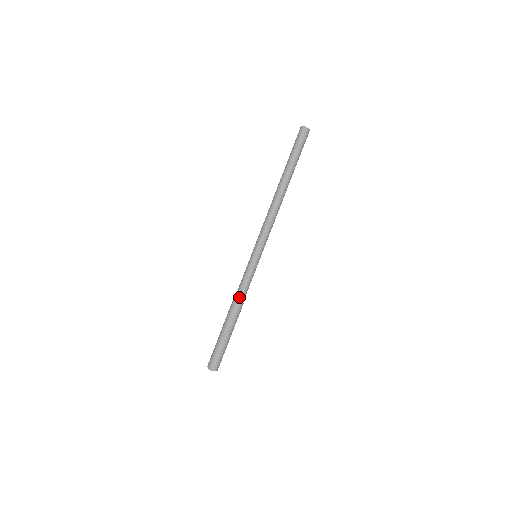
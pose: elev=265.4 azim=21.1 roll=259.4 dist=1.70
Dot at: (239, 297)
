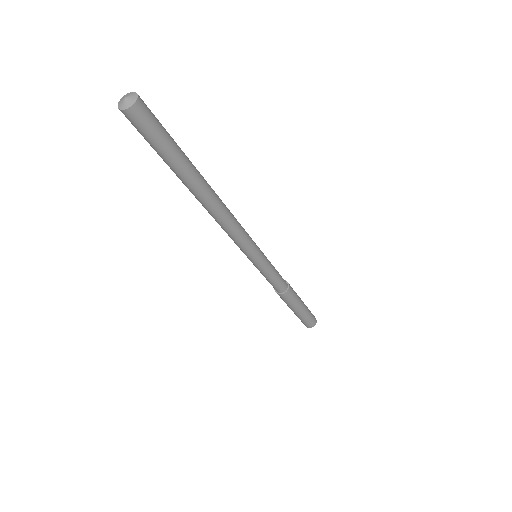
Dot at: (273, 287)
